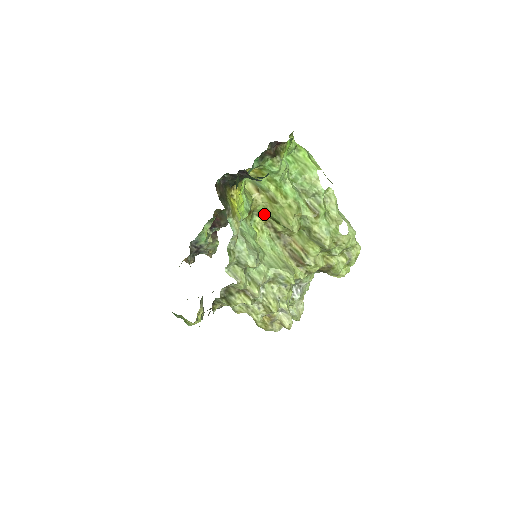
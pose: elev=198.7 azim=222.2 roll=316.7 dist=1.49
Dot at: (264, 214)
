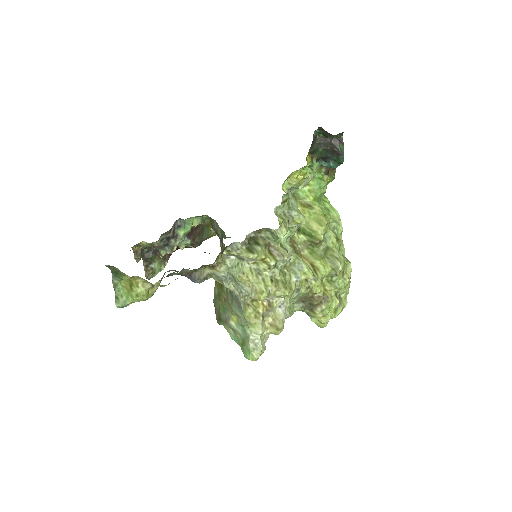
Dot at: occluded
